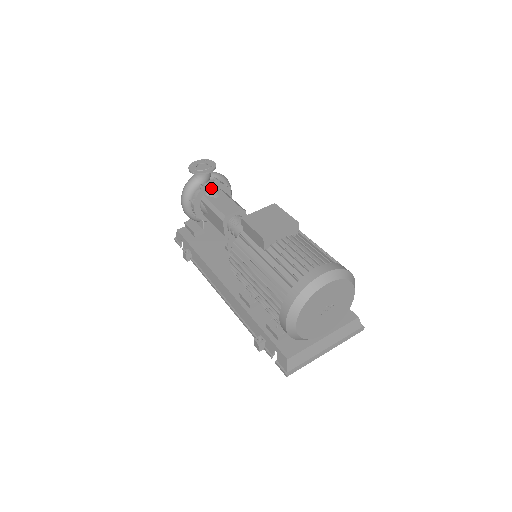
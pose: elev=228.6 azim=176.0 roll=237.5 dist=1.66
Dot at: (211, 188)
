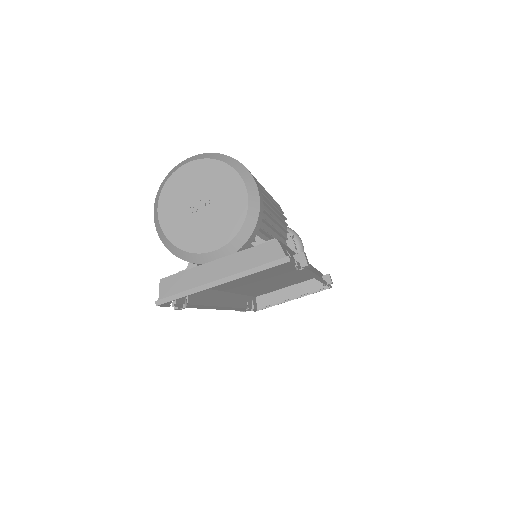
Dot at: occluded
